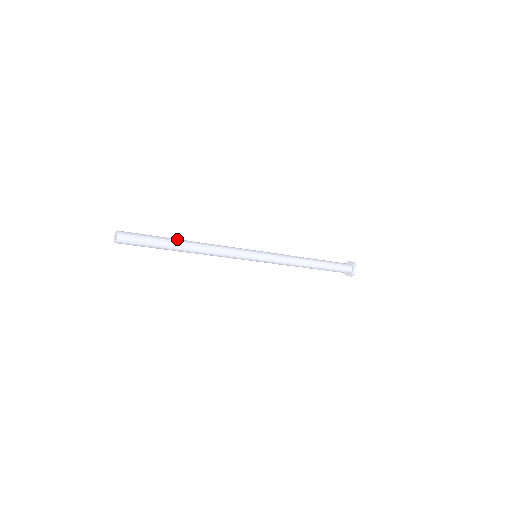
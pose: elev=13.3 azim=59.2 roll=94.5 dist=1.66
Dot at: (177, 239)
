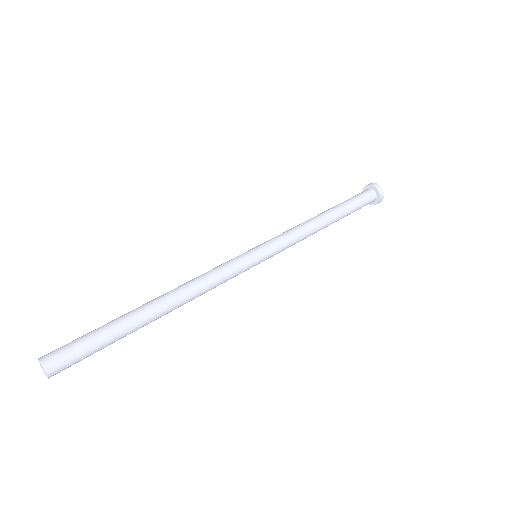
Dot at: (139, 309)
